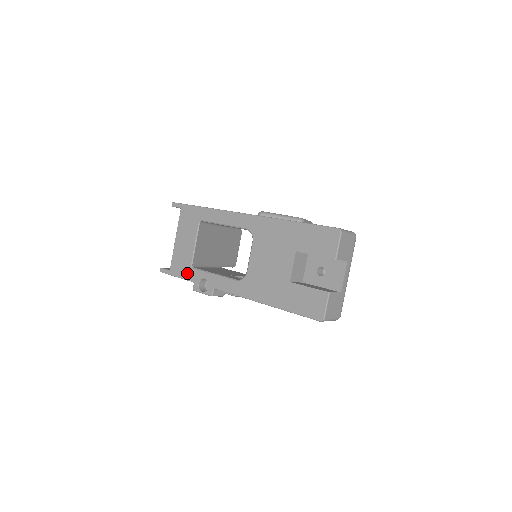
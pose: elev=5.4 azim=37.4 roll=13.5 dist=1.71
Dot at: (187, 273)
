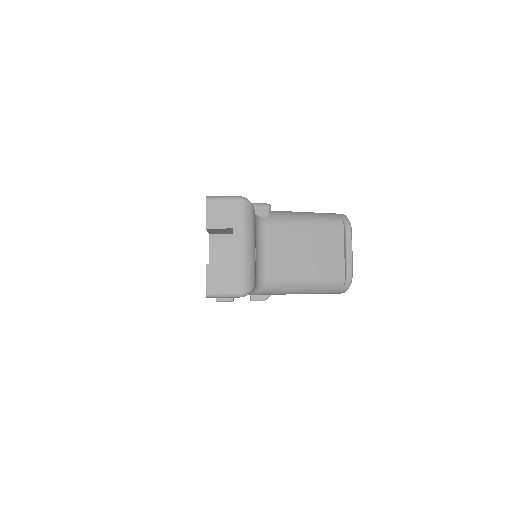
Dot at: occluded
